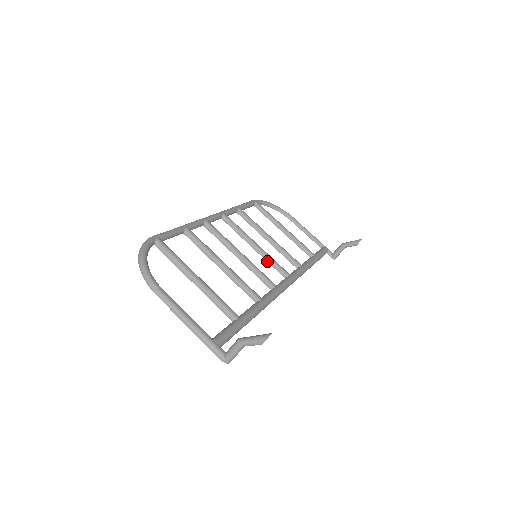
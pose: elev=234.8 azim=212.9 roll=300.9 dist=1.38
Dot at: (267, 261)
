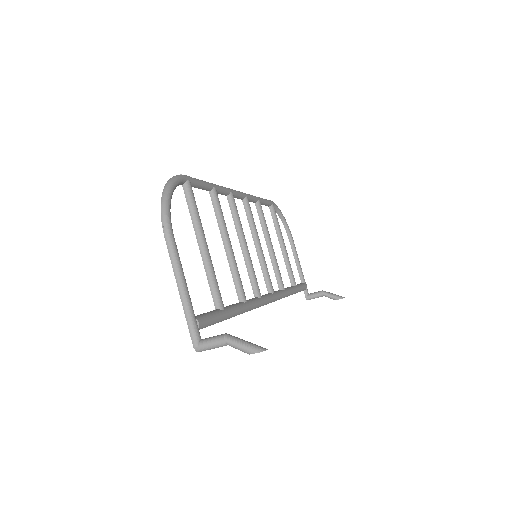
Dot at: (261, 267)
